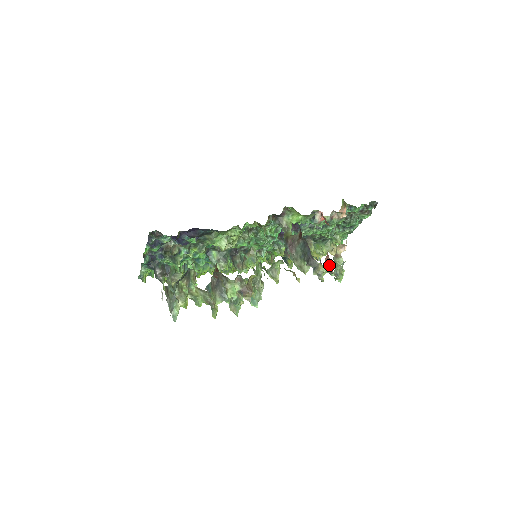
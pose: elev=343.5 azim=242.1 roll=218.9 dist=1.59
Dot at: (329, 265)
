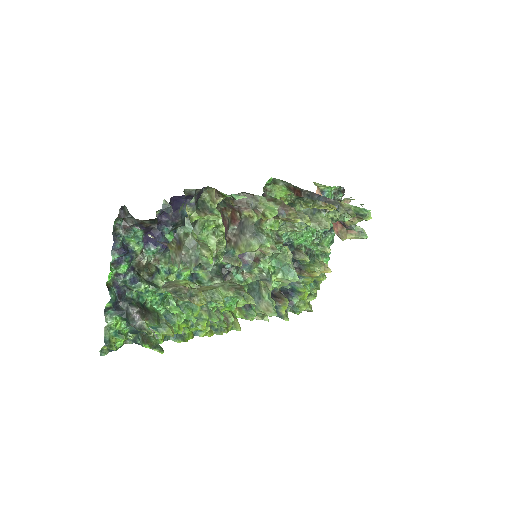
Dot at: (343, 230)
